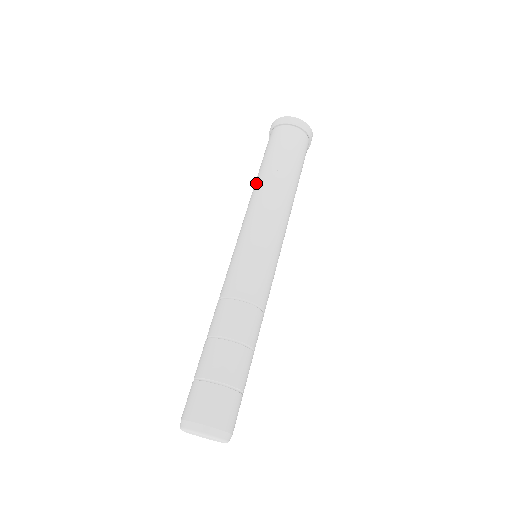
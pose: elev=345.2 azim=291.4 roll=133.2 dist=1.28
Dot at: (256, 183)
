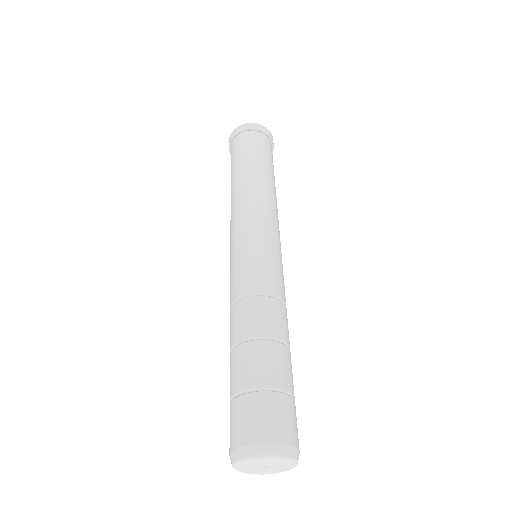
Dot at: (231, 192)
